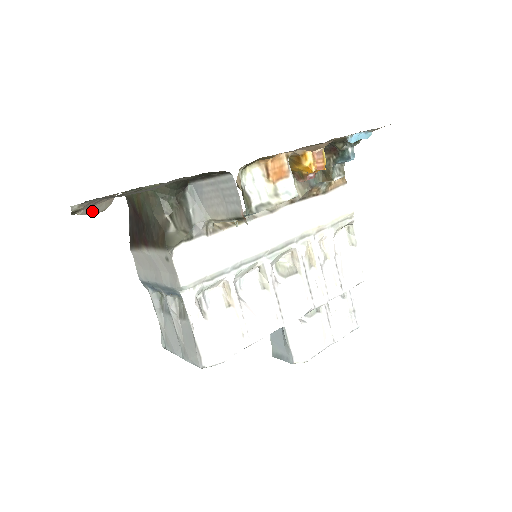
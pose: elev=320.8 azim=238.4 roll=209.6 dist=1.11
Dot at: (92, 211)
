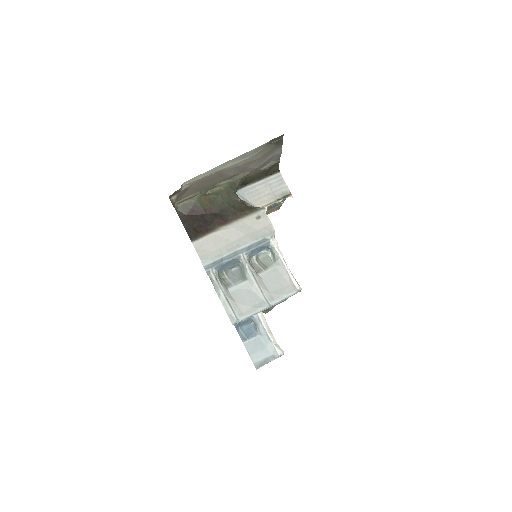
Dot at: (175, 202)
